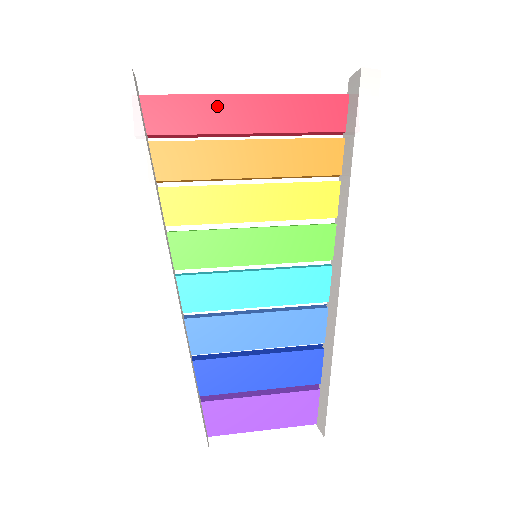
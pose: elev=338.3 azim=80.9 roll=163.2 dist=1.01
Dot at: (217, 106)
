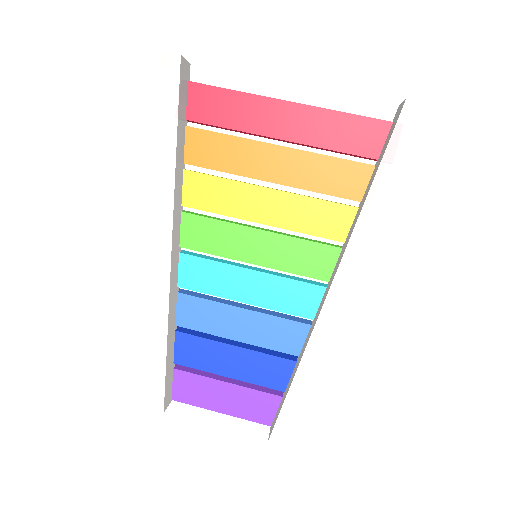
Dot at: (256, 106)
